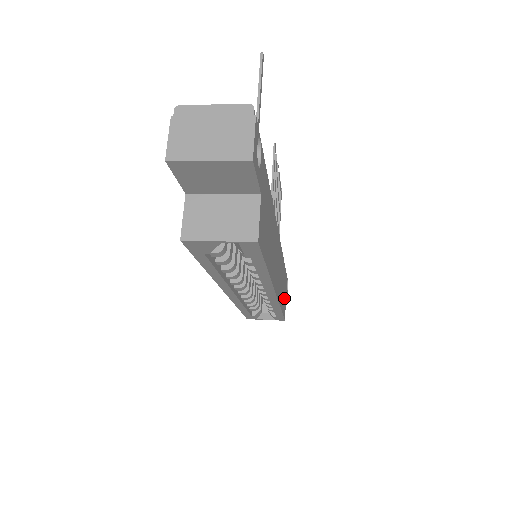
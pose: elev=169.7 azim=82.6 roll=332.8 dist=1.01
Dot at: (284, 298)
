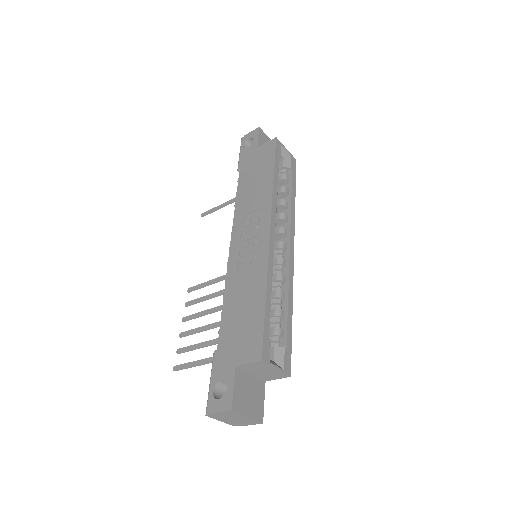
Dot at: occluded
